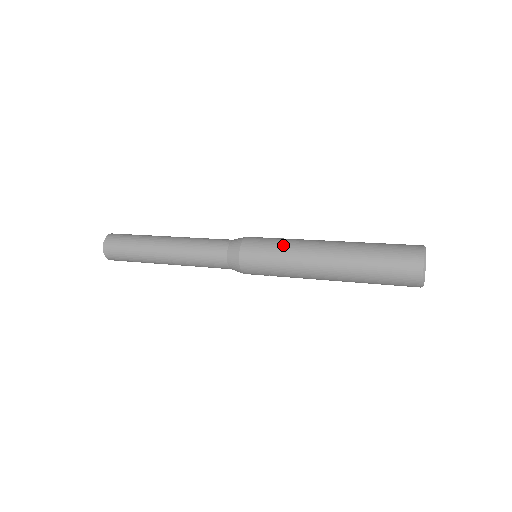
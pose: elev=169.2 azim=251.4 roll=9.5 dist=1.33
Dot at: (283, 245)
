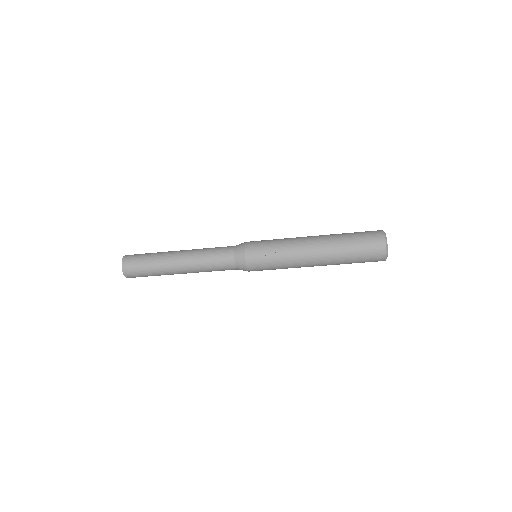
Dot at: occluded
